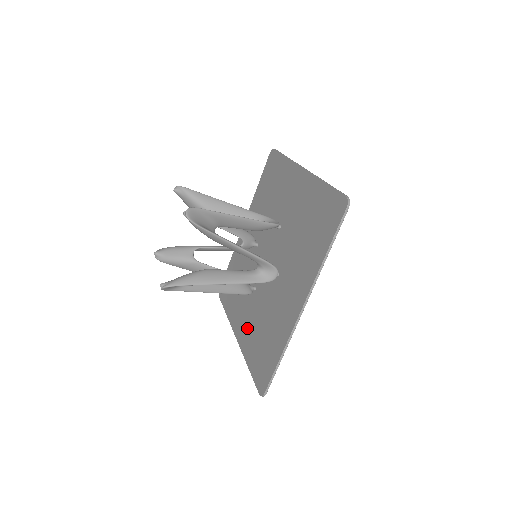
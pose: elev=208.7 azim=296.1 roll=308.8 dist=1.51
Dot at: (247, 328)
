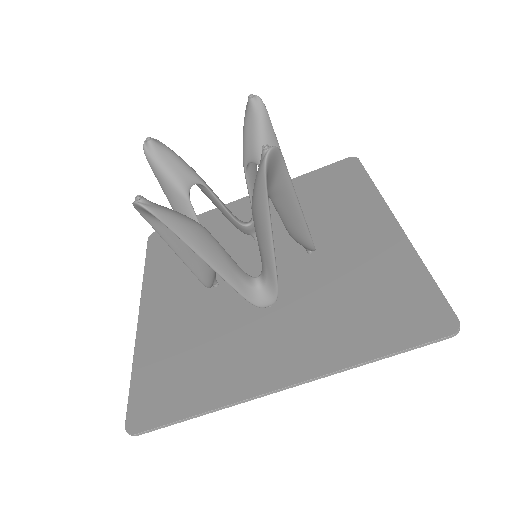
Dot at: (167, 319)
